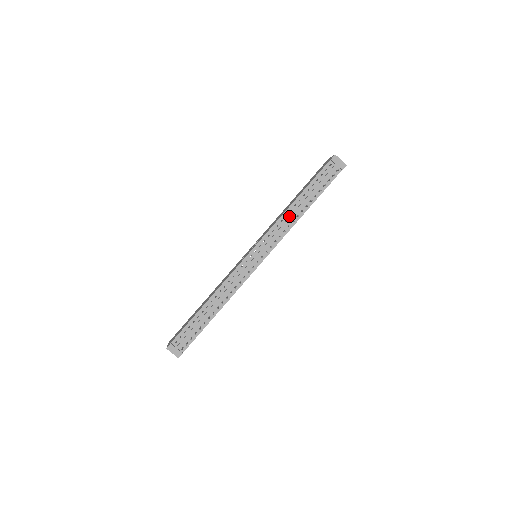
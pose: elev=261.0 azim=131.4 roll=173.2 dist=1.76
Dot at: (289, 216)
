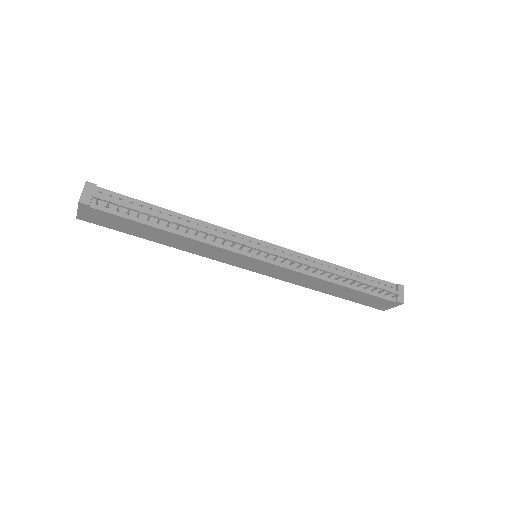
Dot at: (323, 268)
